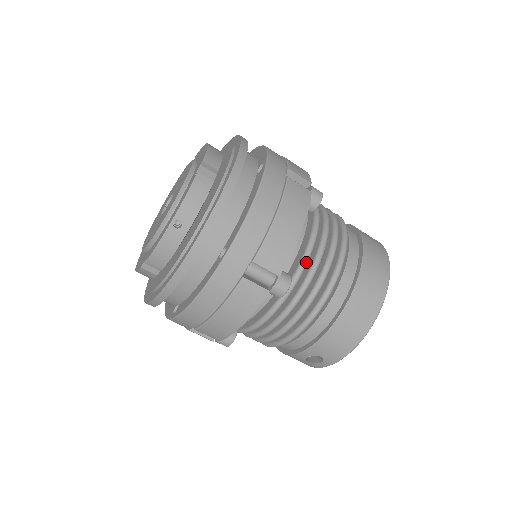
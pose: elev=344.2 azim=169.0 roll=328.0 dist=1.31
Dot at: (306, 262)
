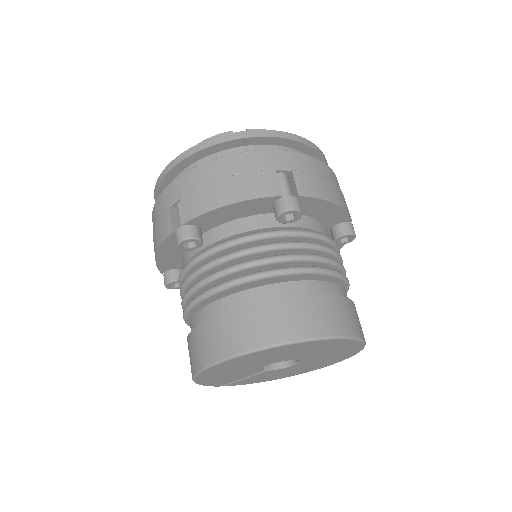
Dot at: (224, 245)
